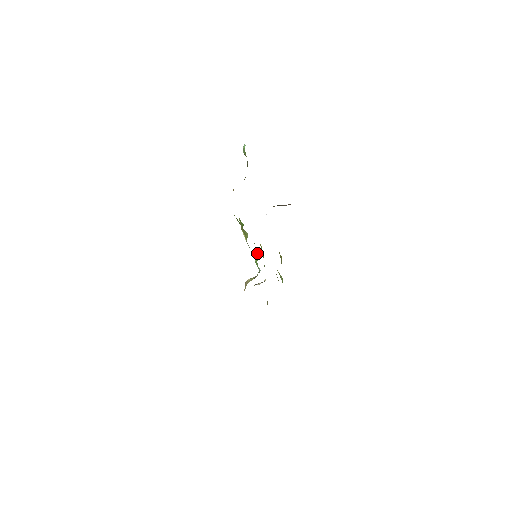
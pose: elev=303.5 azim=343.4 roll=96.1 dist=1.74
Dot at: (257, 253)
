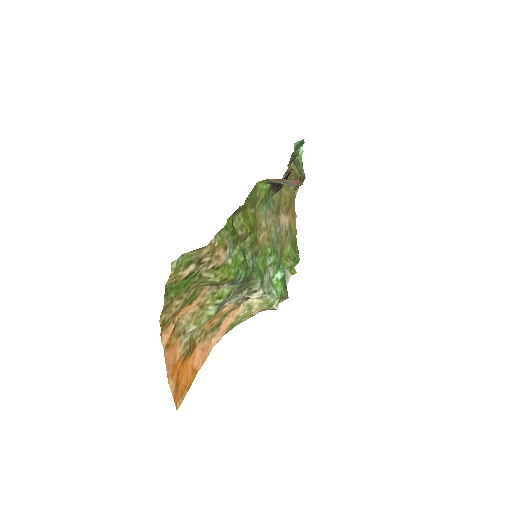
Dot at: (280, 273)
